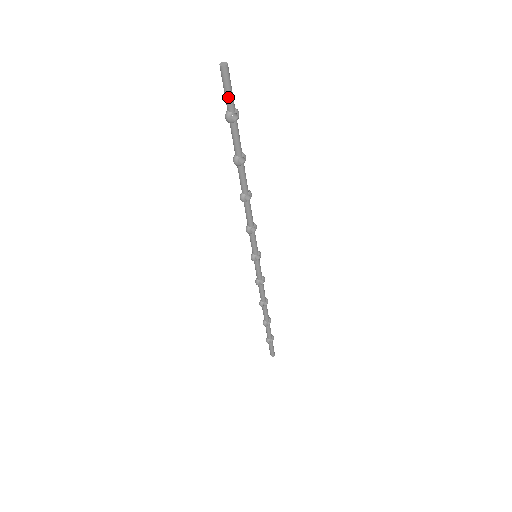
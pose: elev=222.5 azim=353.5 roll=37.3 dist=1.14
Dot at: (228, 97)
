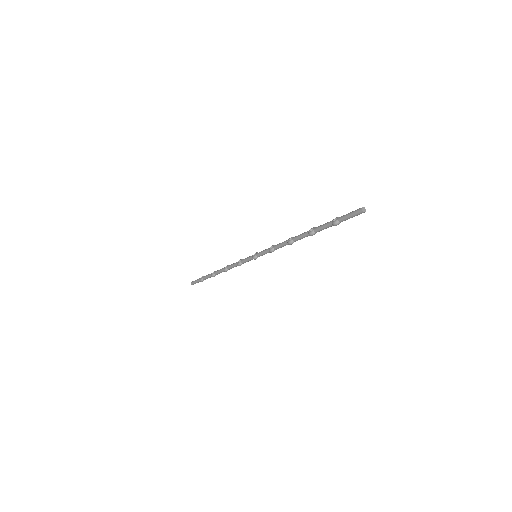
Dot at: occluded
